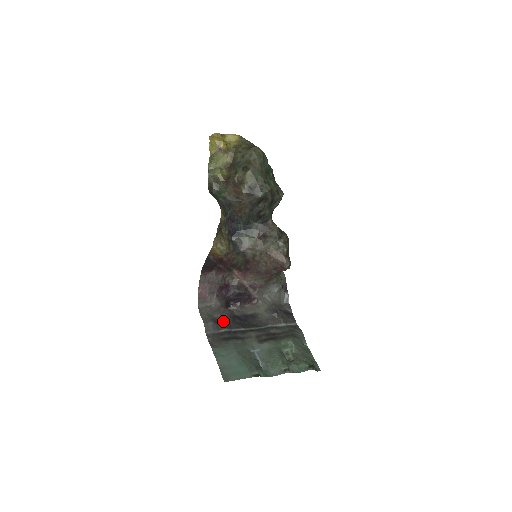
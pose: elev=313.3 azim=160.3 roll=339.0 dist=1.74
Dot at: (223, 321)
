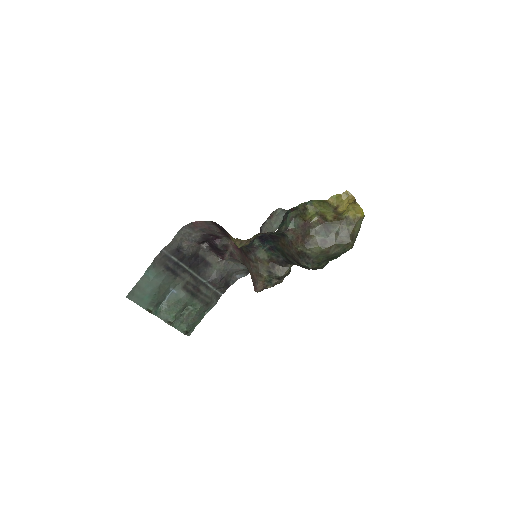
Dot at: (183, 253)
